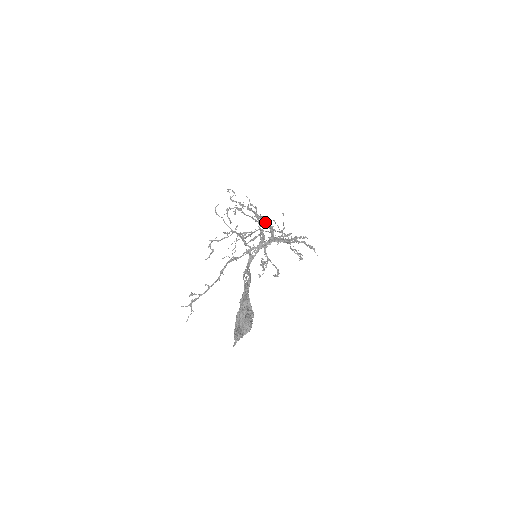
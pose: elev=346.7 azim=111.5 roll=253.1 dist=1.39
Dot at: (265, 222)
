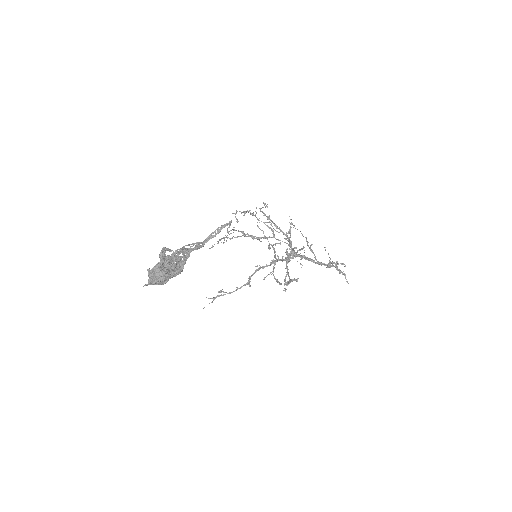
Dot at: (283, 233)
